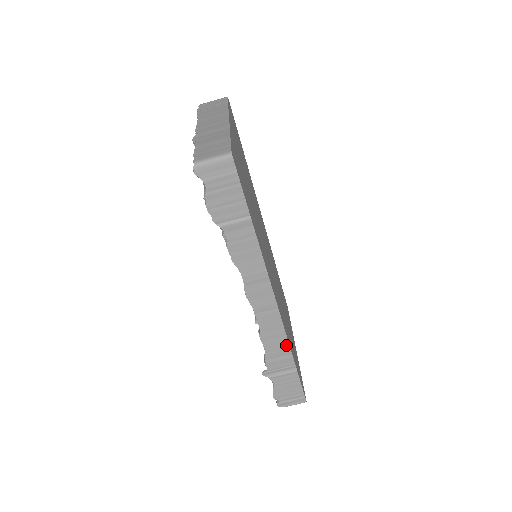
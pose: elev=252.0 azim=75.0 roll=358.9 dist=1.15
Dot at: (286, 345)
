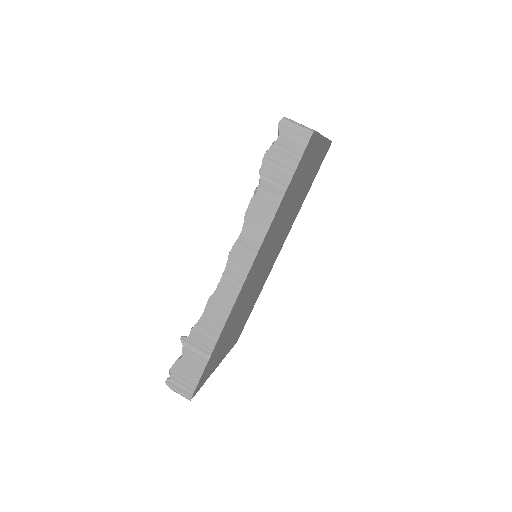
Dot at: (221, 325)
